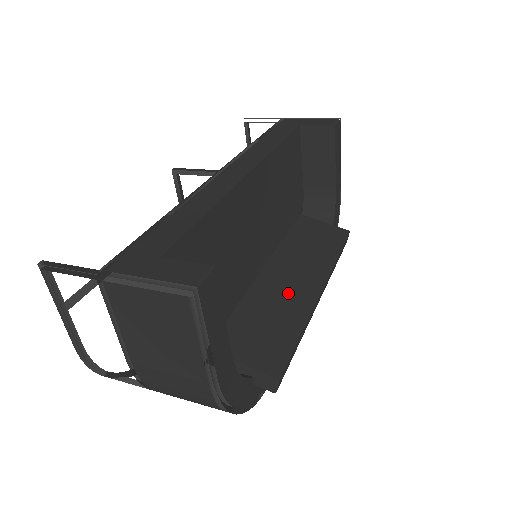
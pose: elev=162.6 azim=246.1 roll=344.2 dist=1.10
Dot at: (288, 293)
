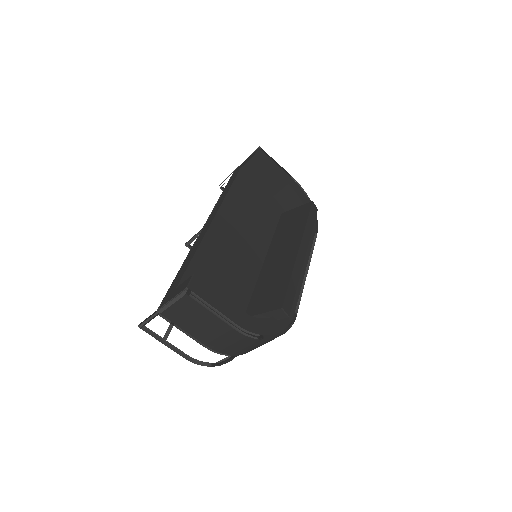
Dot at: (280, 263)
